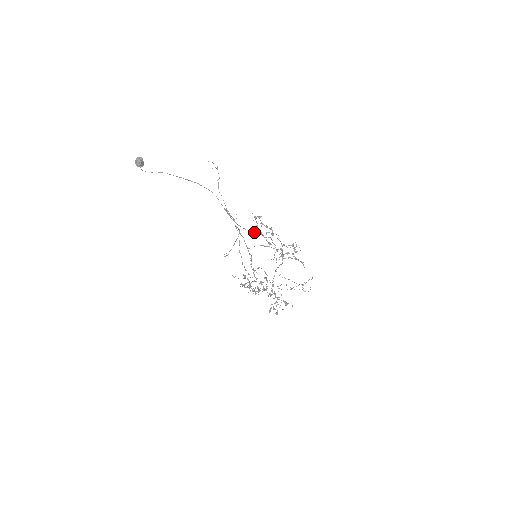
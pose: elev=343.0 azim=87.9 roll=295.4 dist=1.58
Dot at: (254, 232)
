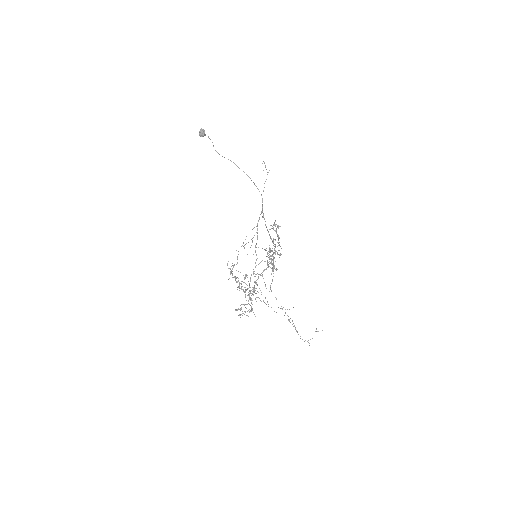
Dot at: occluded
